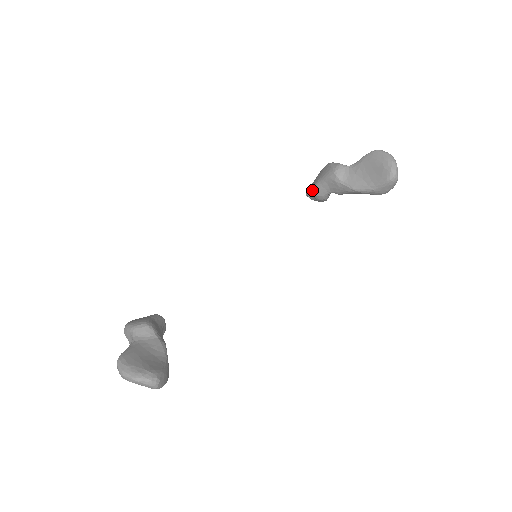
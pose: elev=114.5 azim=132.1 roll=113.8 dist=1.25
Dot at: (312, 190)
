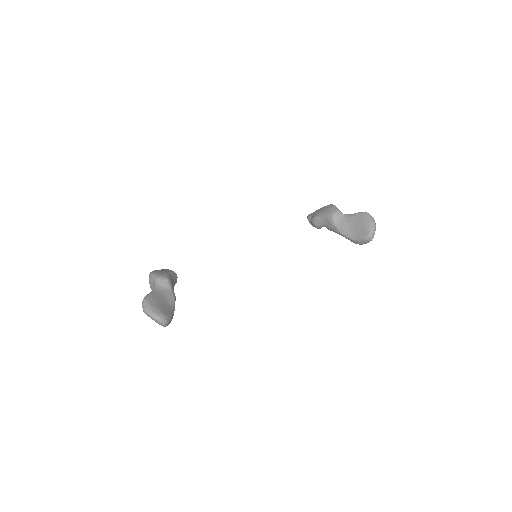
Dot at: (312, 218)
